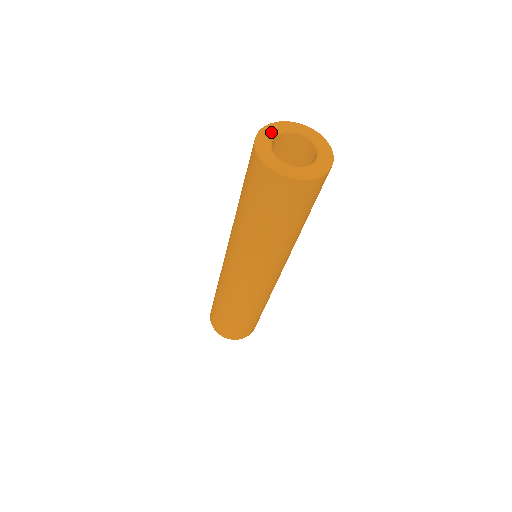
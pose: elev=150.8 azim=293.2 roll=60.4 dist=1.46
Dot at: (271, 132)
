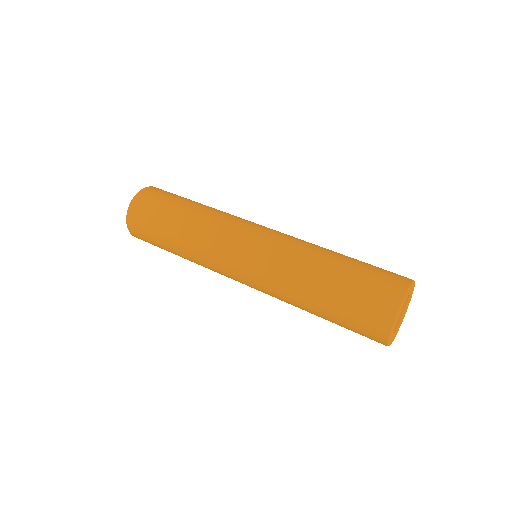
Dot at: (402, 307)
